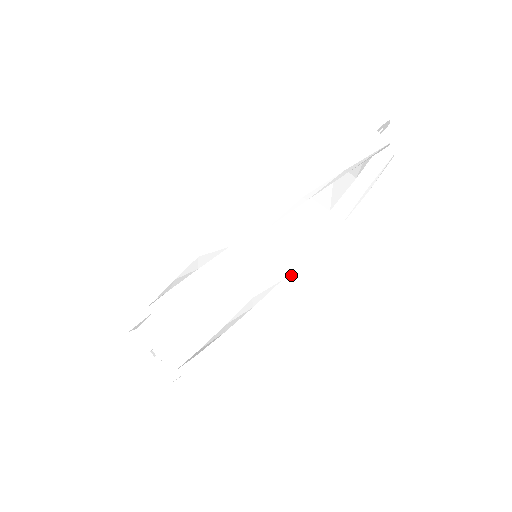
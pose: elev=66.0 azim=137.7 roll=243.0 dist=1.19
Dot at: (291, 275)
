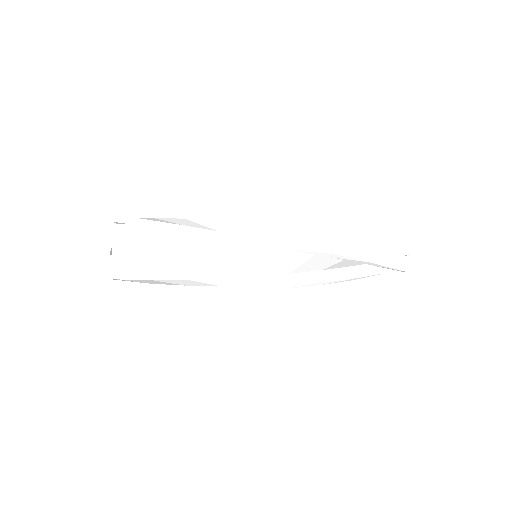
Dot at: (264, 288)
